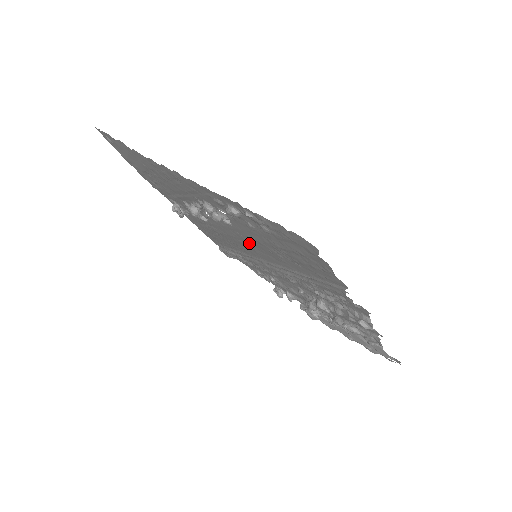
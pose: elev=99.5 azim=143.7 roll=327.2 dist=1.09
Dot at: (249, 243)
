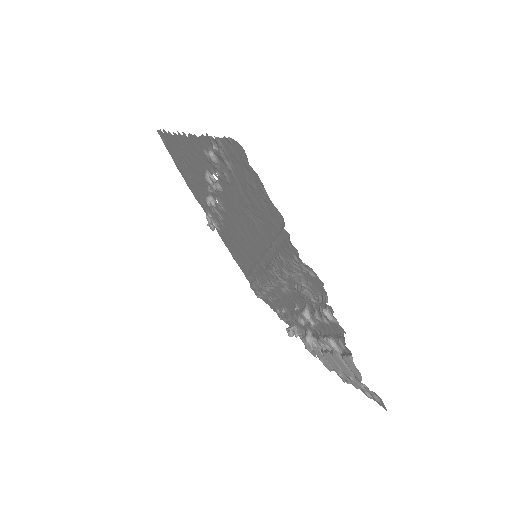
Dot at: (243, 227)
